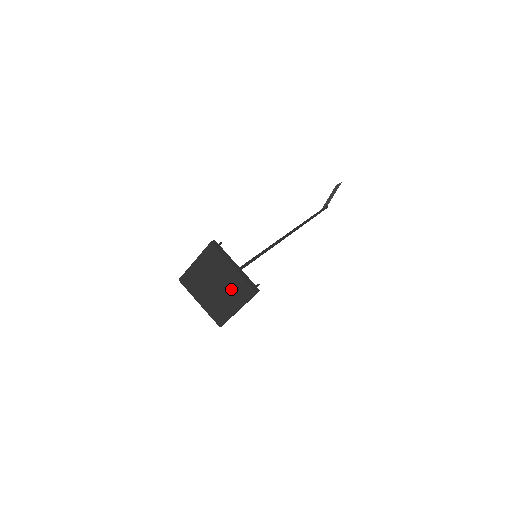
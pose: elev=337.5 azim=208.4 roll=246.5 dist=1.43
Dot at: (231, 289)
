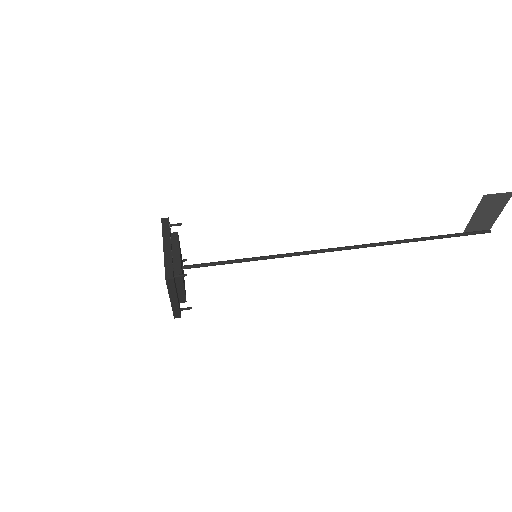
Dot at: occluded
